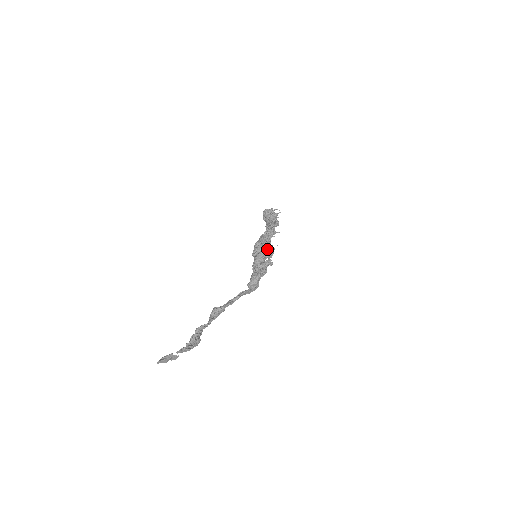
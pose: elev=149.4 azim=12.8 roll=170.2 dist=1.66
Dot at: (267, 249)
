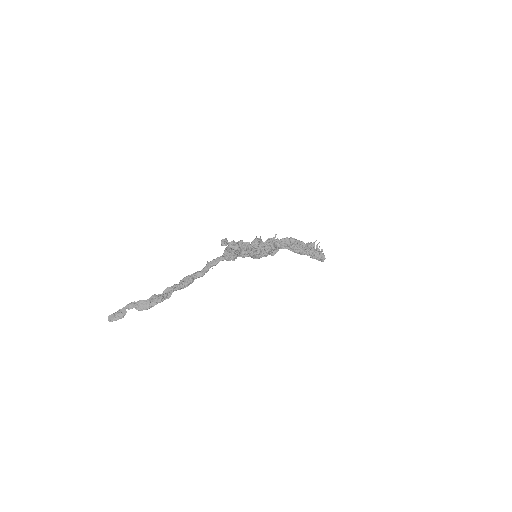
Dot at: occluded
